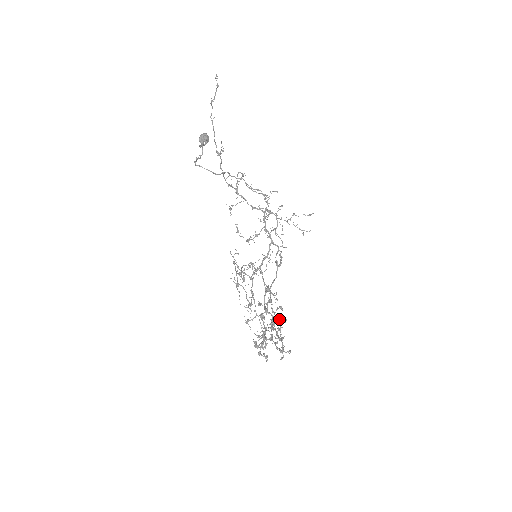
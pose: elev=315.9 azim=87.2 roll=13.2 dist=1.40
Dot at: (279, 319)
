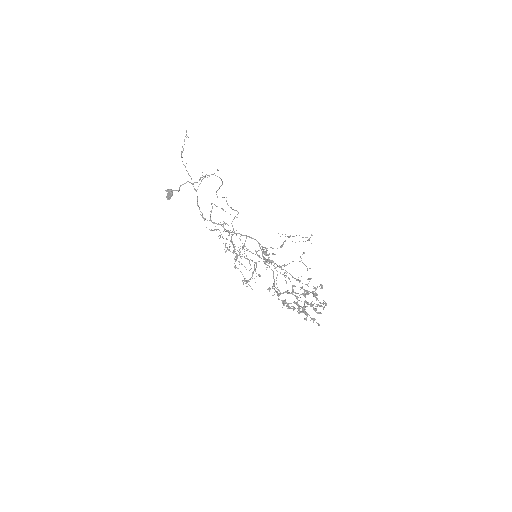
Dot at: (294, 303)
